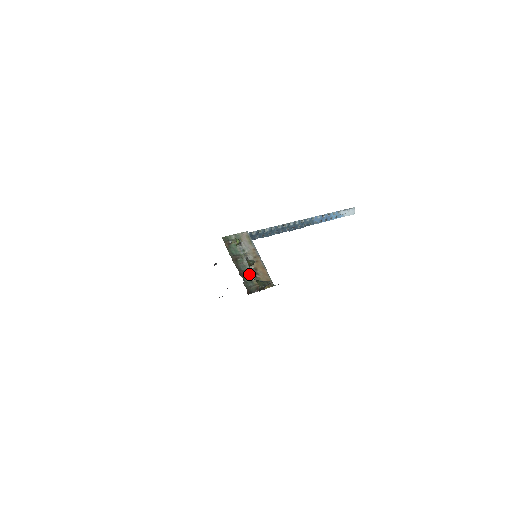
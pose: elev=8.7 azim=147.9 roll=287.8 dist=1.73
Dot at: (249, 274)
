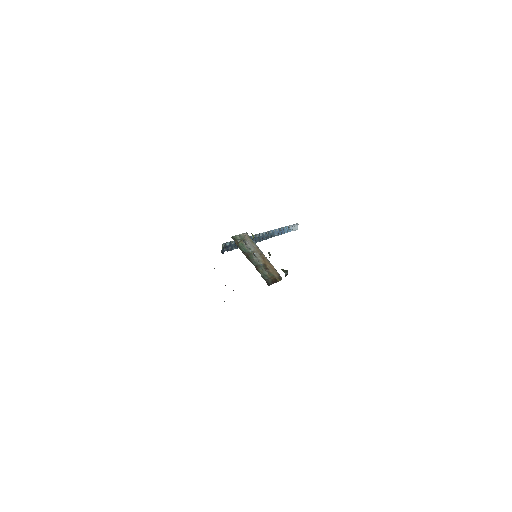
Dot at: (262, 269)
